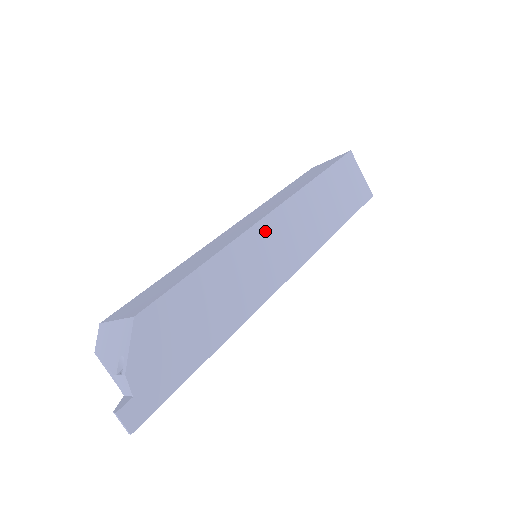
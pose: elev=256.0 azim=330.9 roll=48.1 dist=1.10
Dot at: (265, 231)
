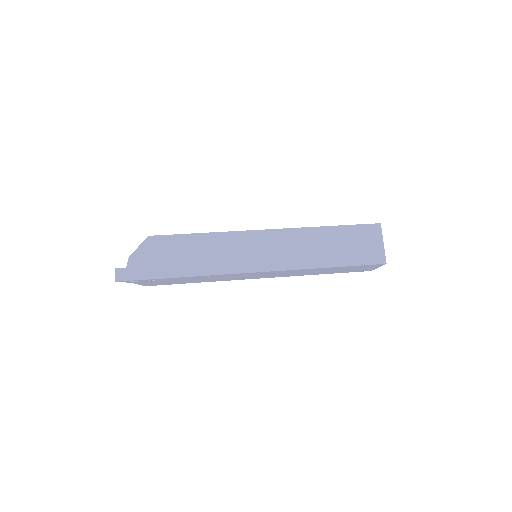
Dot at: (256, 237)
